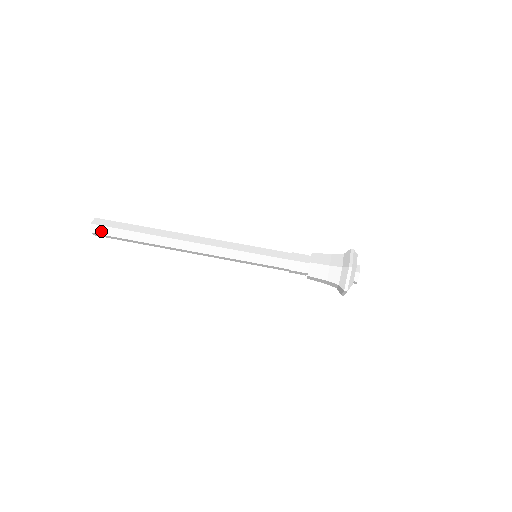
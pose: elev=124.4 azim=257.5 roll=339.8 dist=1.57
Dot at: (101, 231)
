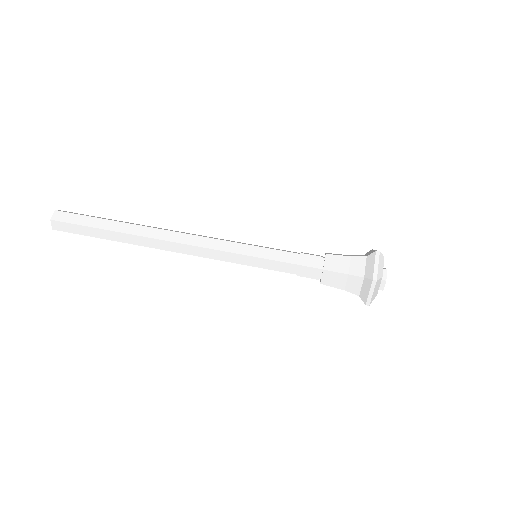
Dot at: (64, 228)
